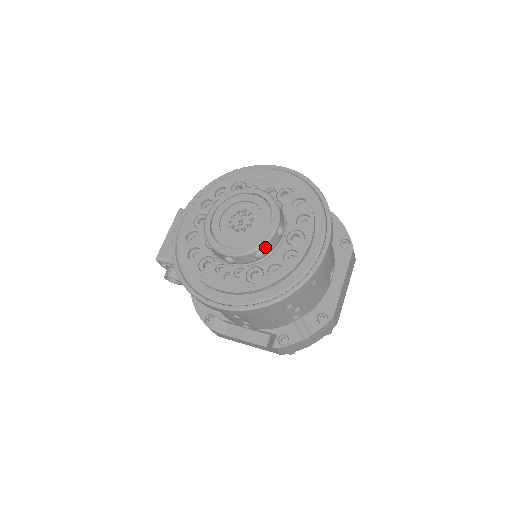
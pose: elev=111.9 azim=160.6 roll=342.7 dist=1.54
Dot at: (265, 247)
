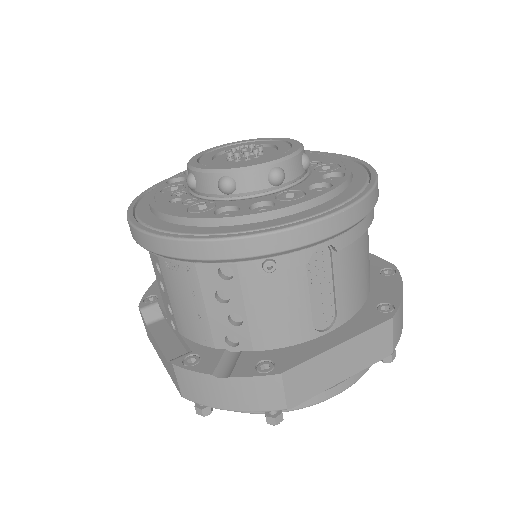
Dot at: (239, 176)
